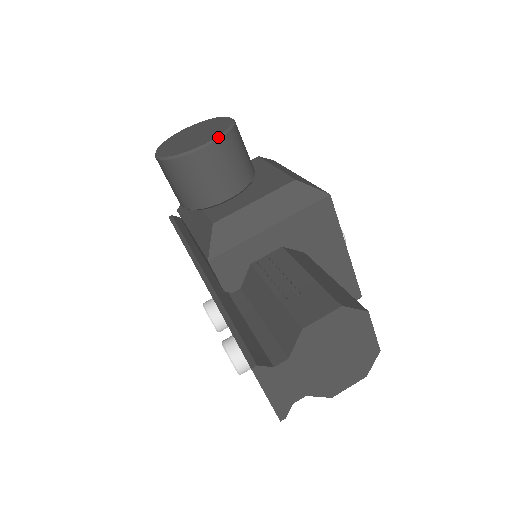
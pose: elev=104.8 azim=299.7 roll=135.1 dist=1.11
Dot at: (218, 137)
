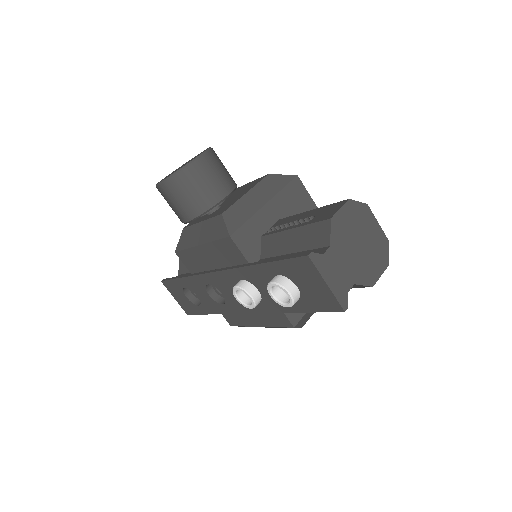
Dot at: (206, 151)
